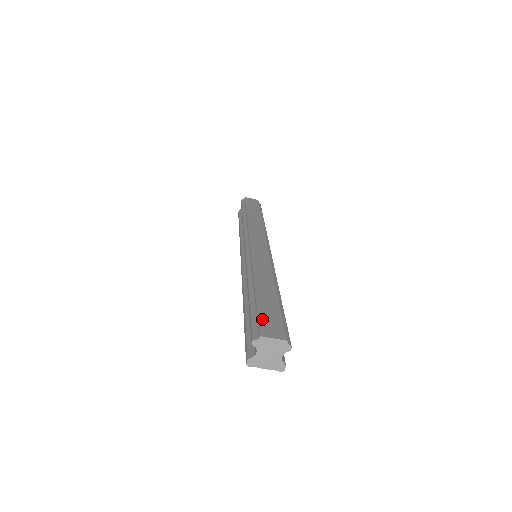
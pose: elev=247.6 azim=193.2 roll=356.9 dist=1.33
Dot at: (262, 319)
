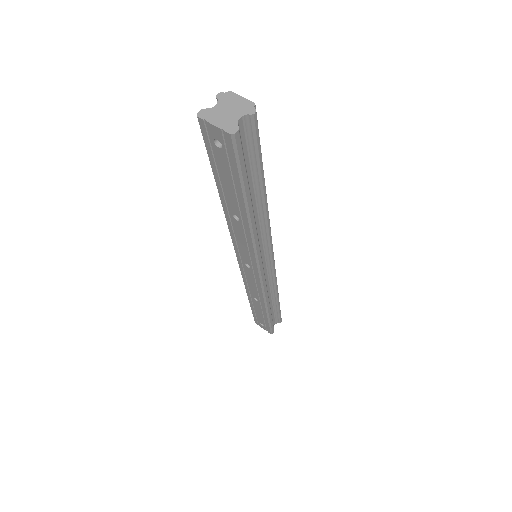
Dot at: occluded
